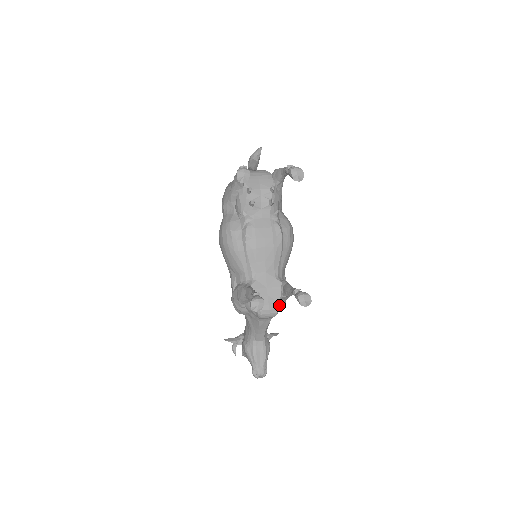
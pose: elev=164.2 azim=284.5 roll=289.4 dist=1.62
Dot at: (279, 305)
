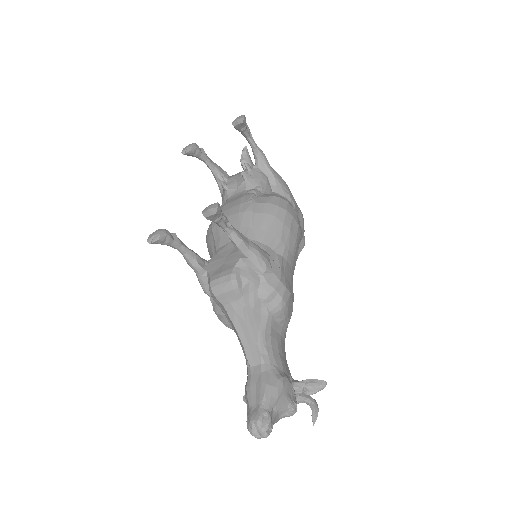
Dot at: (238, 272)
